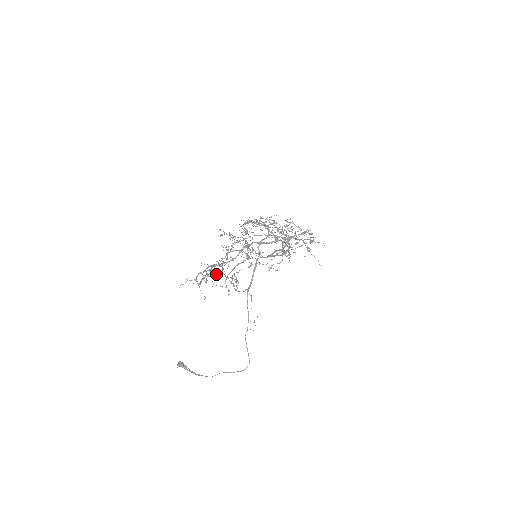
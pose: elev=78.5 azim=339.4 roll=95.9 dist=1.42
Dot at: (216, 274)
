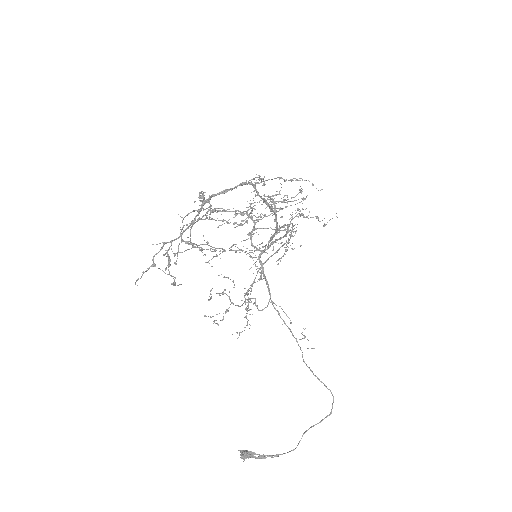
Dot at: (226, 310)
